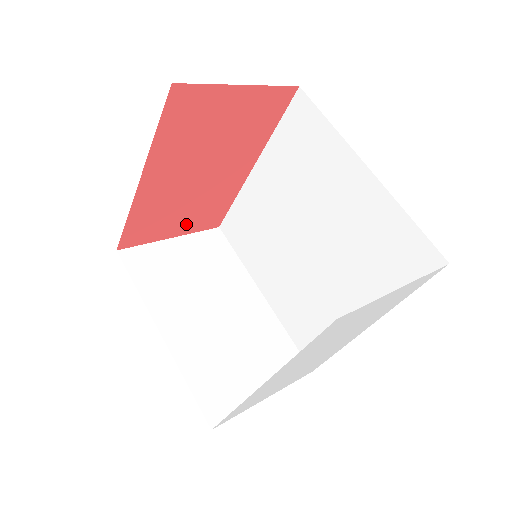
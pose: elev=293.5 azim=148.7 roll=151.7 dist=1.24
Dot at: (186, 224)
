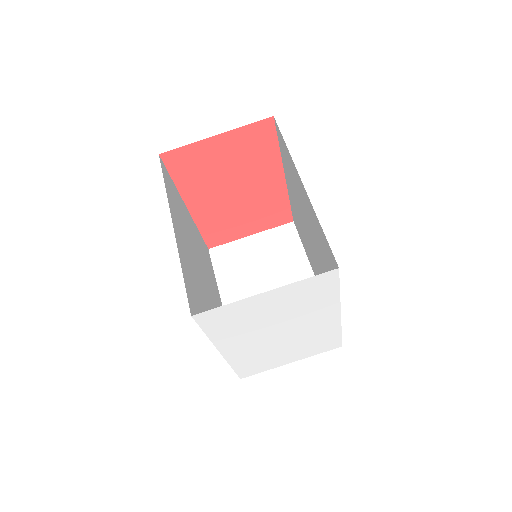
Dot at: (256, 225)
